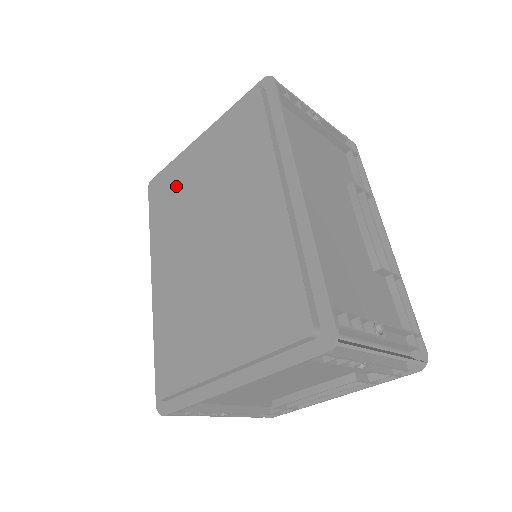
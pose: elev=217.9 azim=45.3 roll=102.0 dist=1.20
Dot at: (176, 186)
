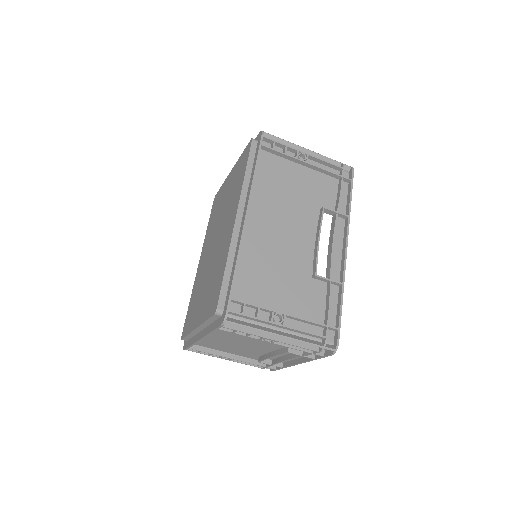
Dot at: (218, 203)
